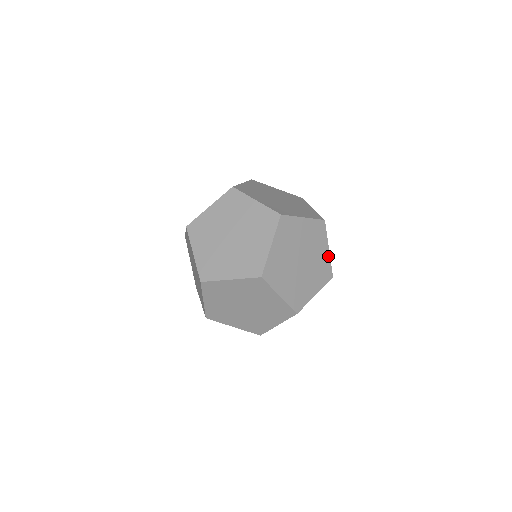
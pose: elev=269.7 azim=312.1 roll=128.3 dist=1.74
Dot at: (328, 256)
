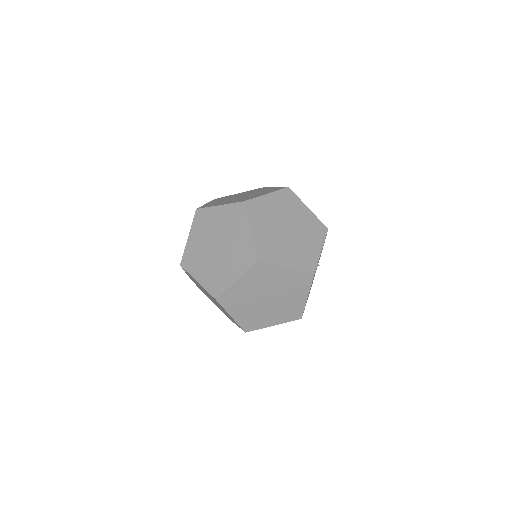
Dot at: (311, 214)
